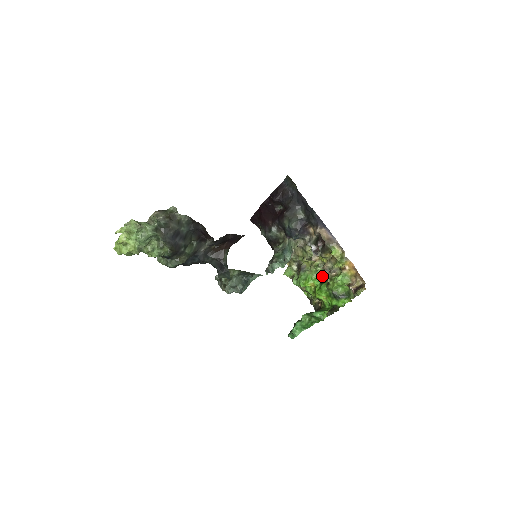
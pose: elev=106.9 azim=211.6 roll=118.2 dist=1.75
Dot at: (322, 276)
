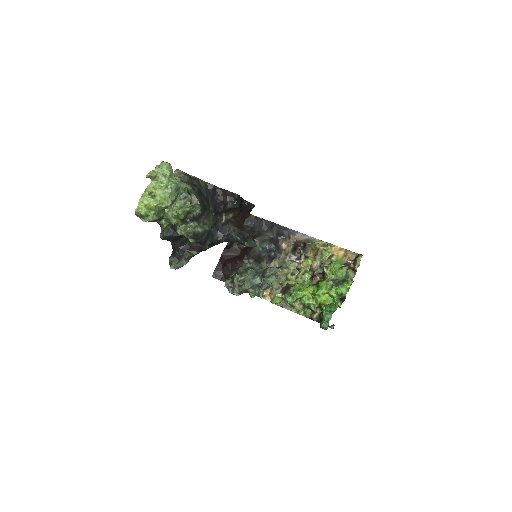
Dot at: (313, 280)
